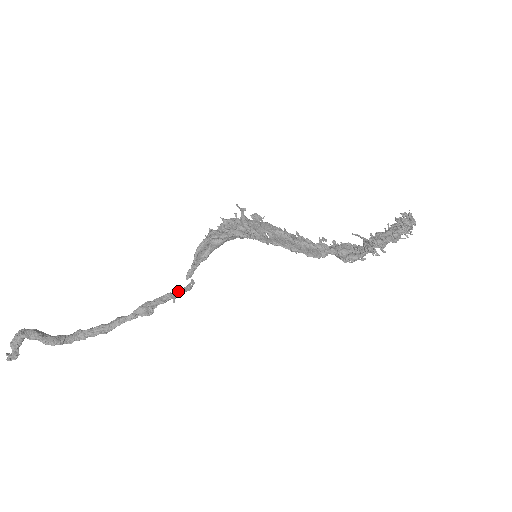
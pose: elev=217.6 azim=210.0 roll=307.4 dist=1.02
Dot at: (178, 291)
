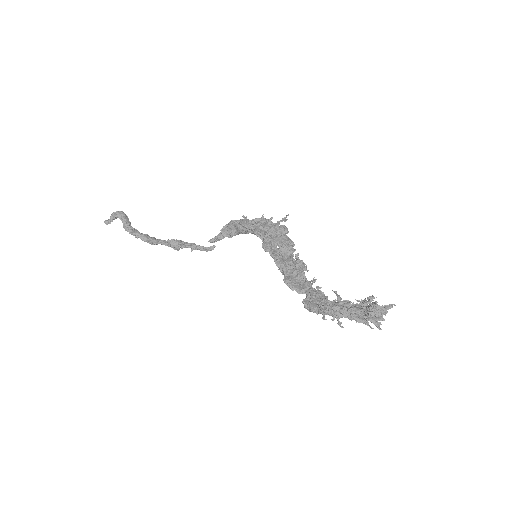
Dot at: (199, 246)
